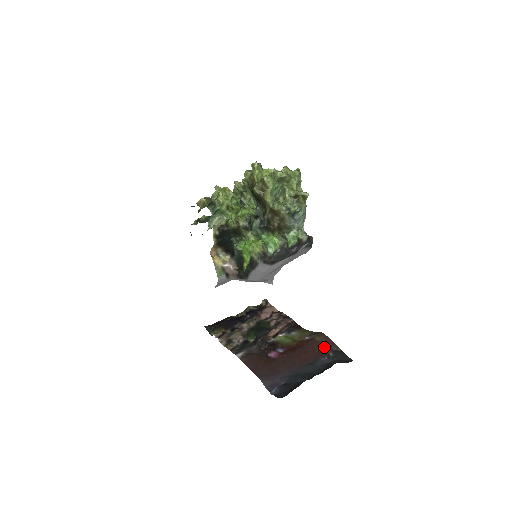
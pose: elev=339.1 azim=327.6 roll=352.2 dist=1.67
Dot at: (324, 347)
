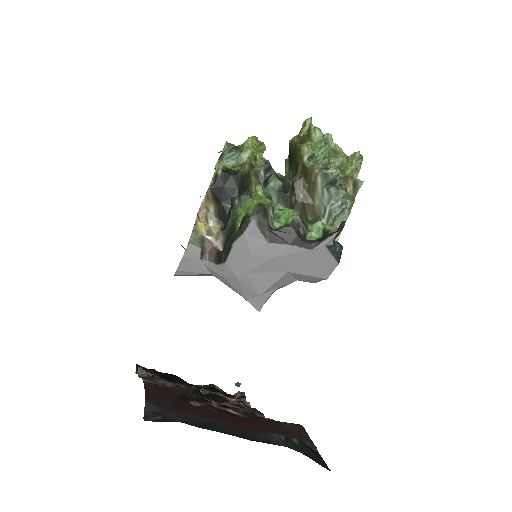
Dot at: (289, 433)
